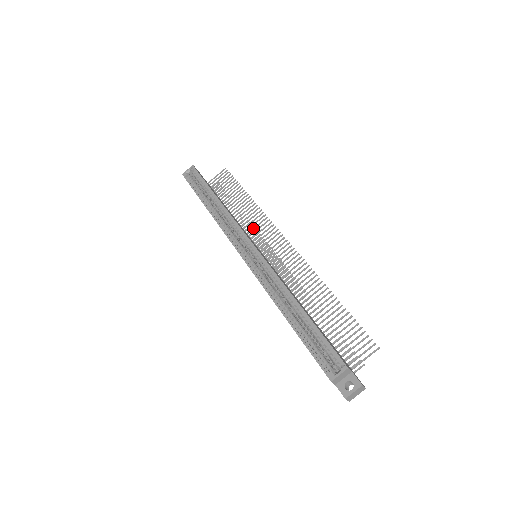
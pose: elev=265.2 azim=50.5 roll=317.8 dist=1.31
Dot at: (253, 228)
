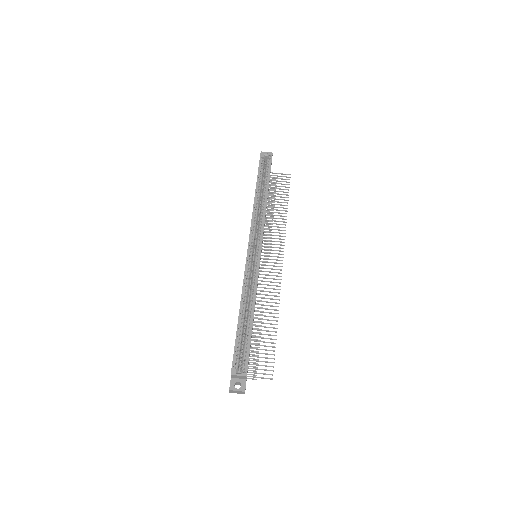
Dot at: (270, 234)
